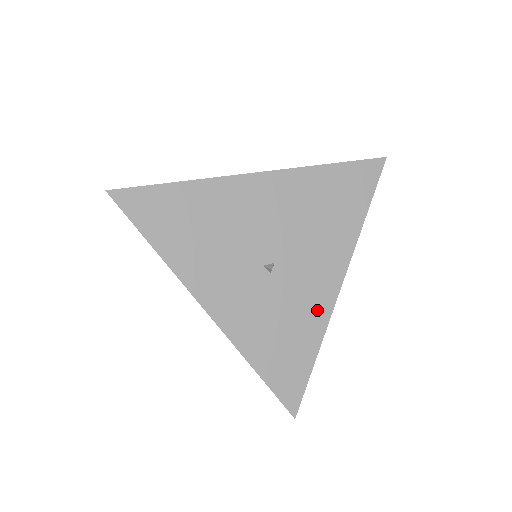
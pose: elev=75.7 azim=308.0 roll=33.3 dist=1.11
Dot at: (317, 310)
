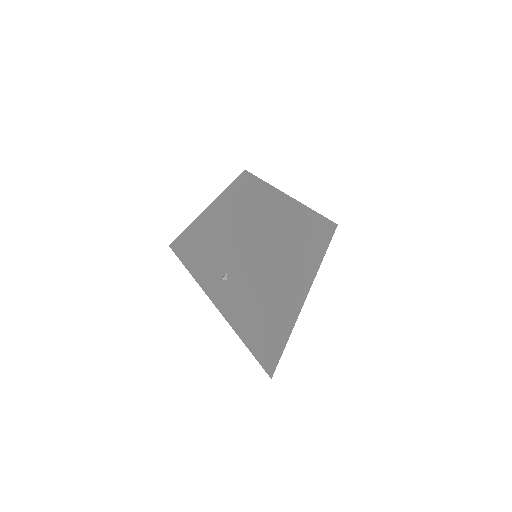
Dot at: (255, 304)
